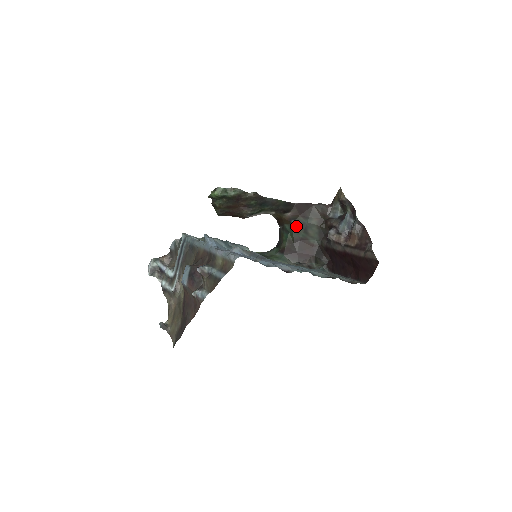
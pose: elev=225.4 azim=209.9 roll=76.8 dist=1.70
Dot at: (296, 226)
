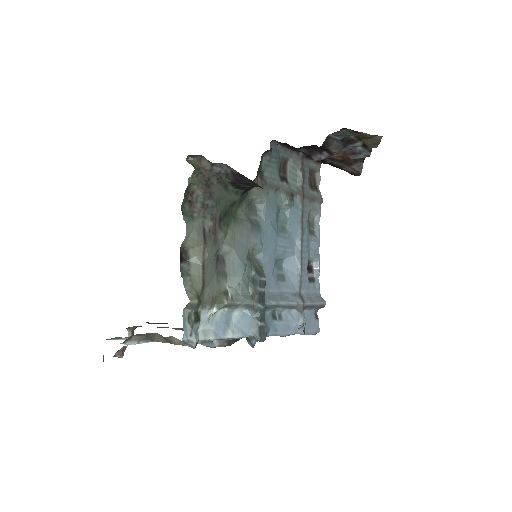
Dot at: occluded
